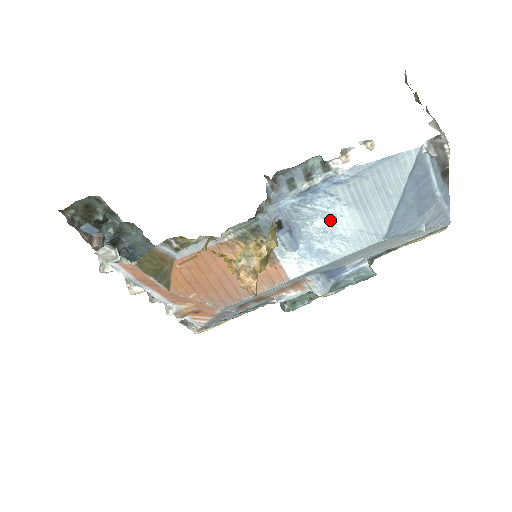
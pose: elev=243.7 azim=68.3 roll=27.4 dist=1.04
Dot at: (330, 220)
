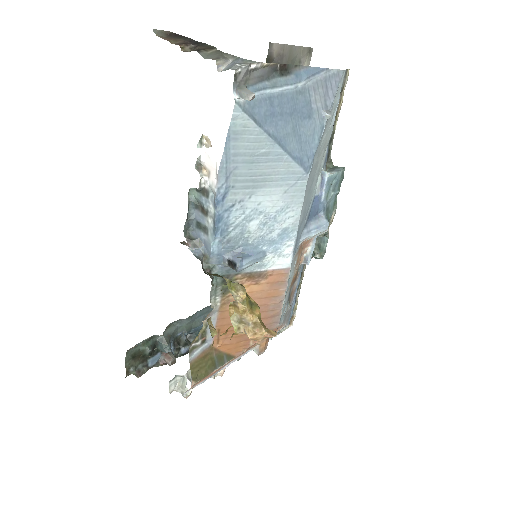
Dot at: (256, 215)
